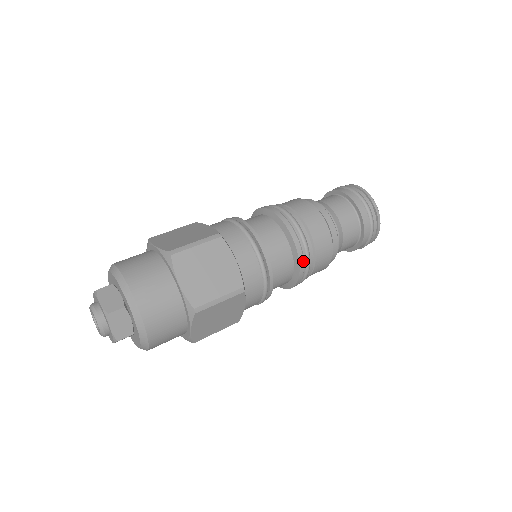
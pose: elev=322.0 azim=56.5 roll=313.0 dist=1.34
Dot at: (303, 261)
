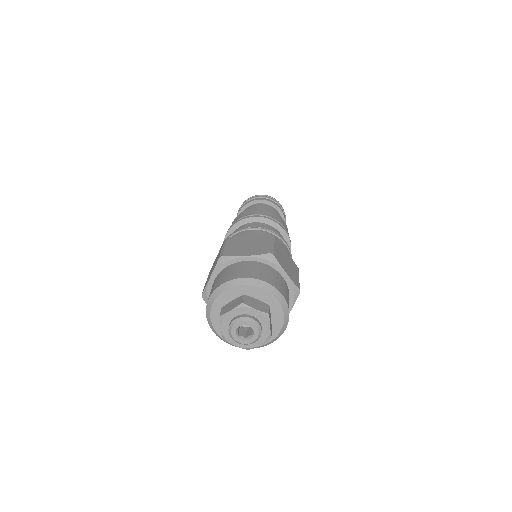
Dot at: occluded
